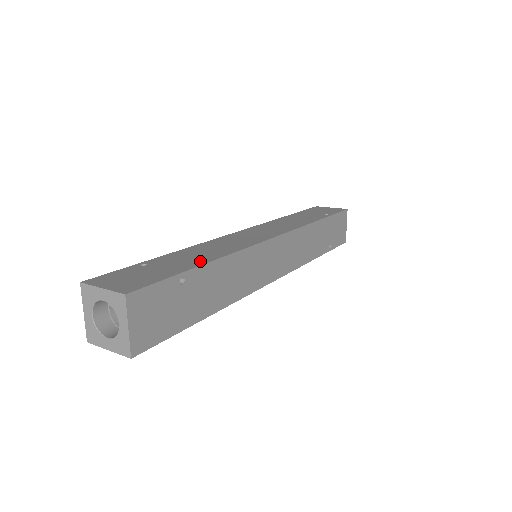
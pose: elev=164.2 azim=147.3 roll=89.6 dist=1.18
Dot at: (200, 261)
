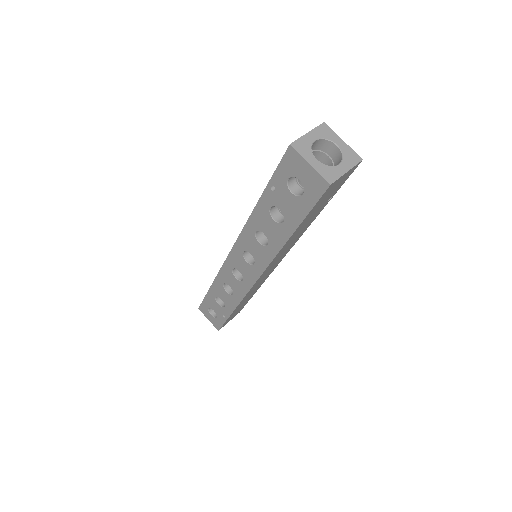
Dot at: occluded
